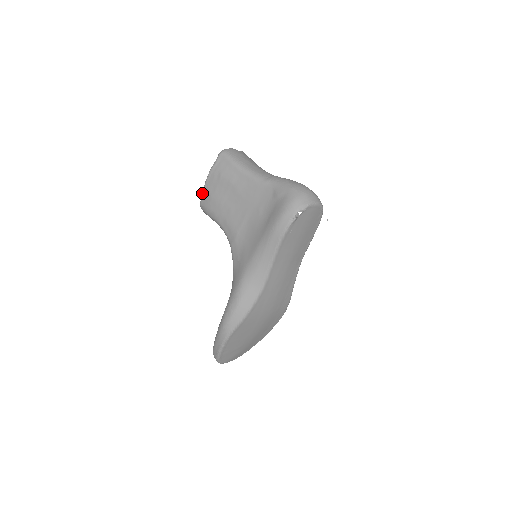
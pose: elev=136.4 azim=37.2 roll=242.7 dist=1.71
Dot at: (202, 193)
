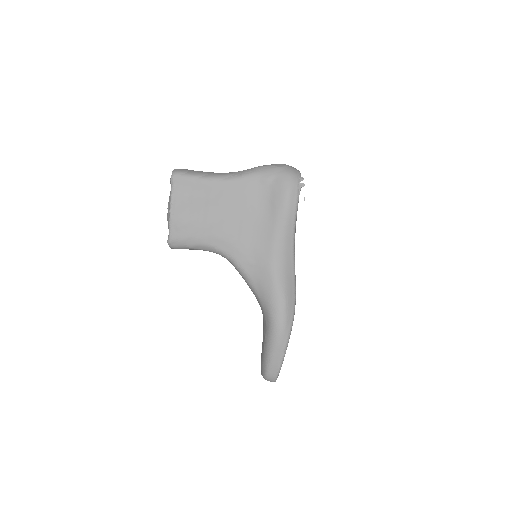
Dot at: (170, 227)
